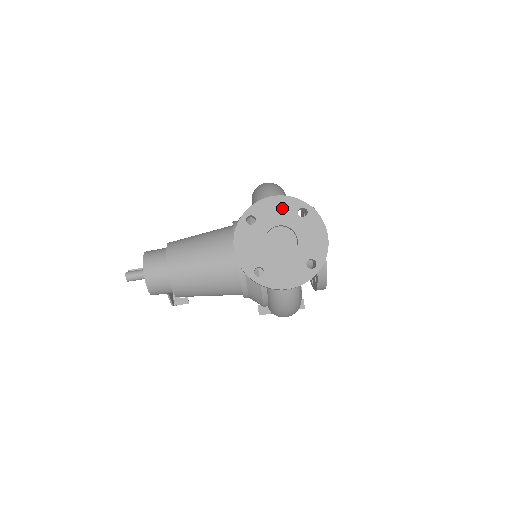
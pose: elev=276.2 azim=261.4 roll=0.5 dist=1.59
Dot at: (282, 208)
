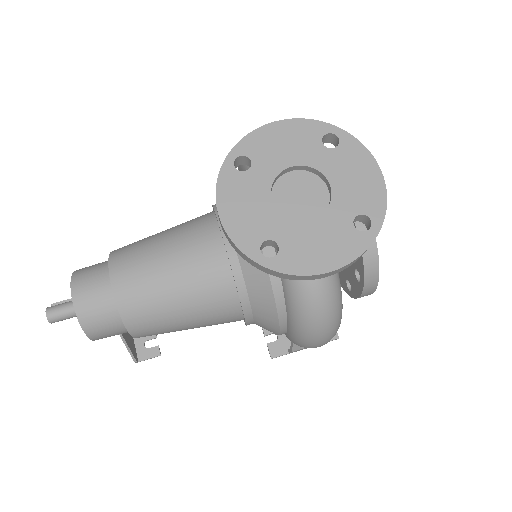
Dot at: (294, 138)
